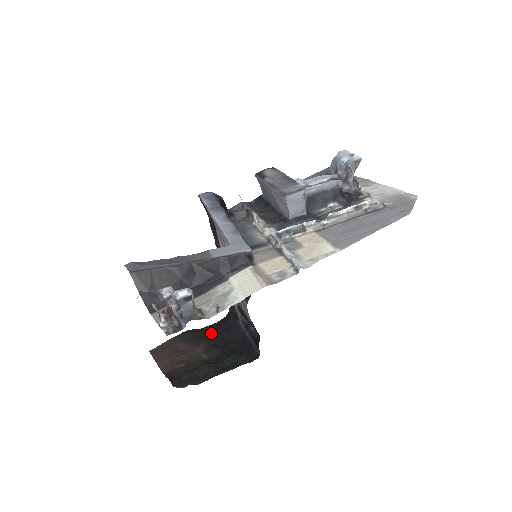
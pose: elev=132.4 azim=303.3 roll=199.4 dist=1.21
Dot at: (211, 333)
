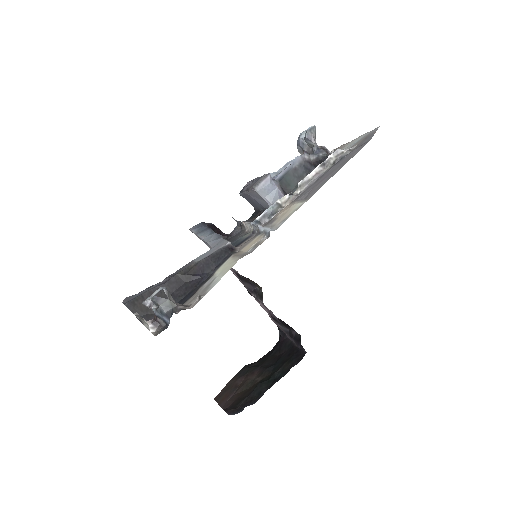
Dot at: (265, 359)
